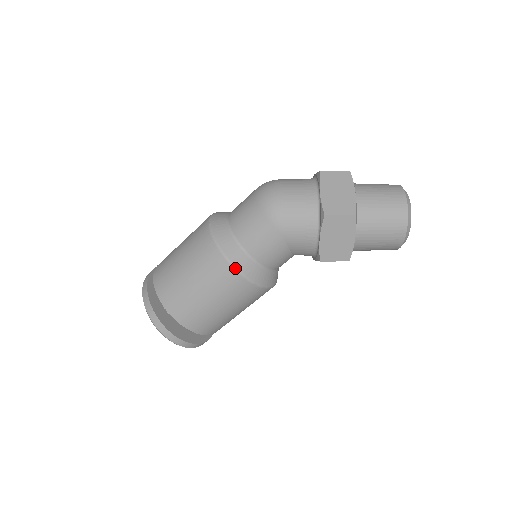
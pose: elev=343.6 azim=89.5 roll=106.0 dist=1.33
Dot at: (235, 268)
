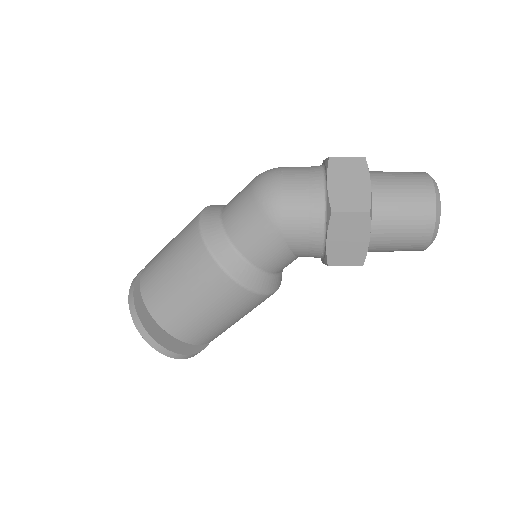
Dot at: (227, 273)
